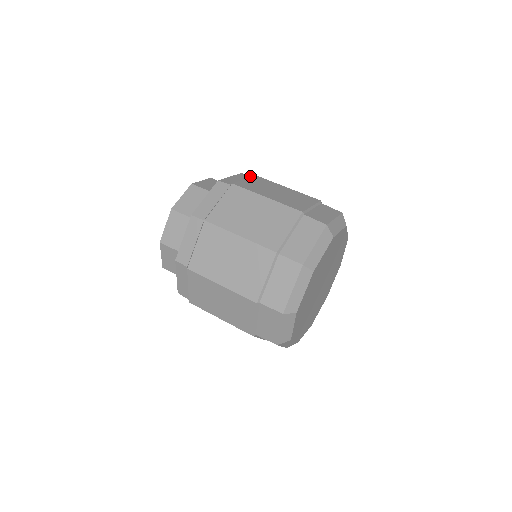
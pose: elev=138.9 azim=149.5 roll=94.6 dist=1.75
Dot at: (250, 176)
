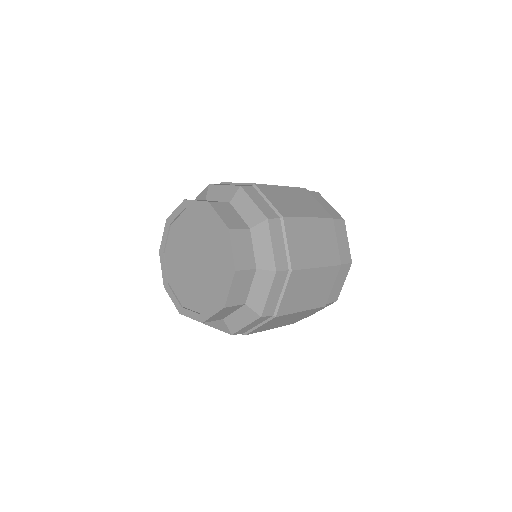
Dot at: (279, 221)
